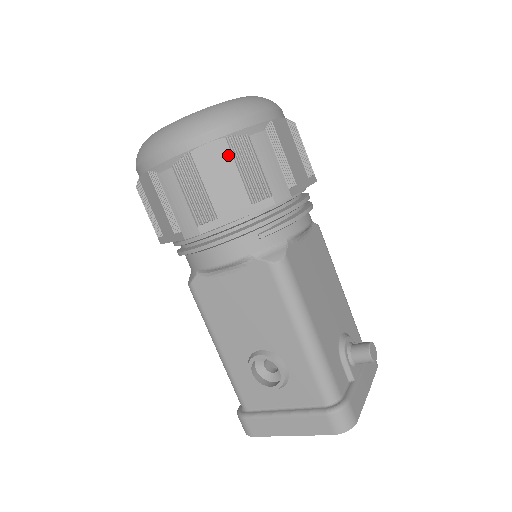
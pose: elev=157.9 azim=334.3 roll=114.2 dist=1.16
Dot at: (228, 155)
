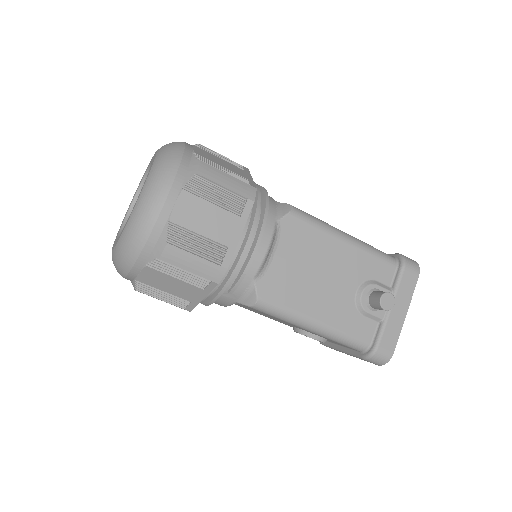
Dot at: (159, 273)
